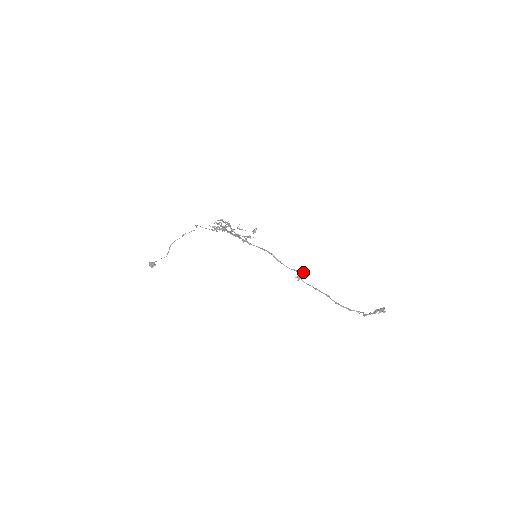
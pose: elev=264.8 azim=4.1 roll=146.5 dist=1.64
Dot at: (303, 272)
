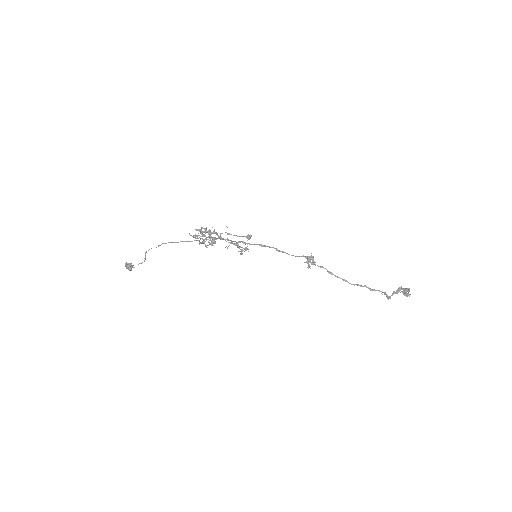
Dot at: (312, 256)
